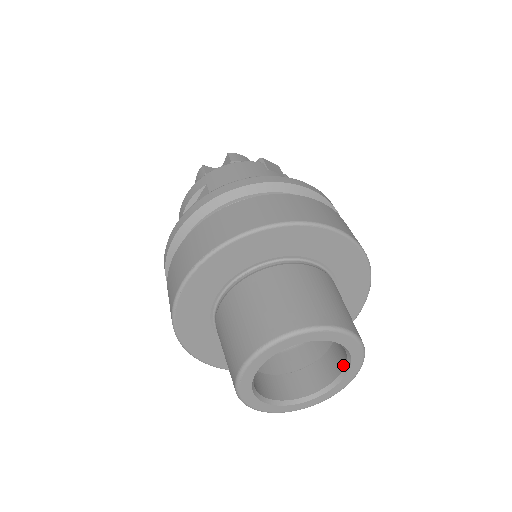
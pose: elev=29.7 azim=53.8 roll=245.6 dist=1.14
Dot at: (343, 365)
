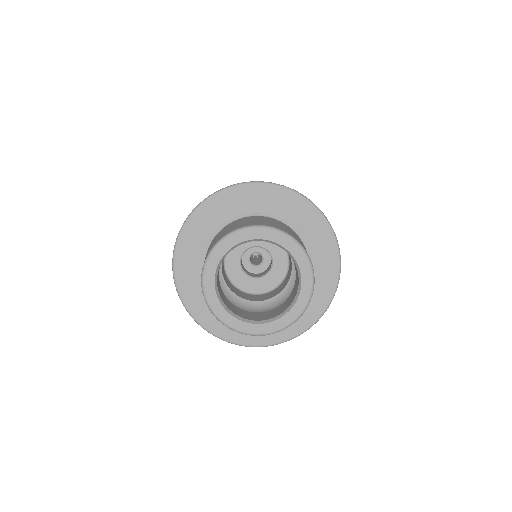
Dot at: (298, 274)
